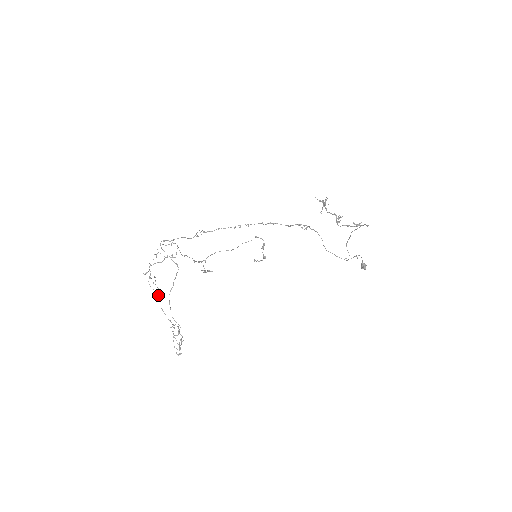
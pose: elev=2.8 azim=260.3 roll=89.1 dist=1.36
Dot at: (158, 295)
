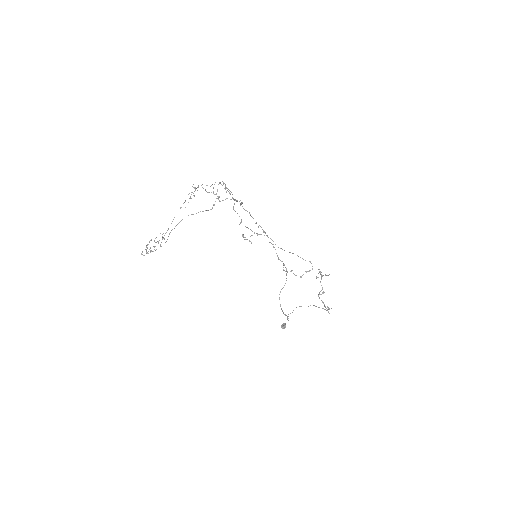
Dot at: occluded
